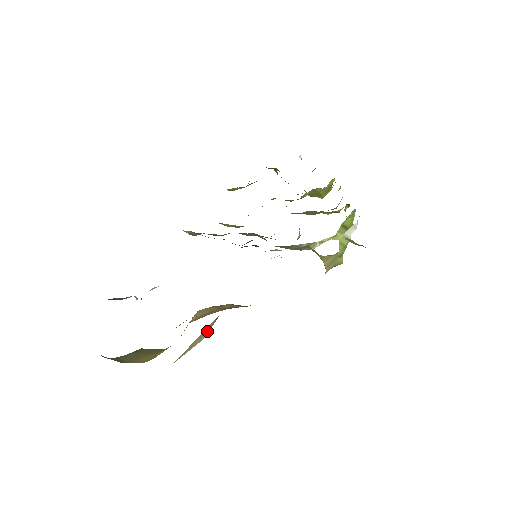
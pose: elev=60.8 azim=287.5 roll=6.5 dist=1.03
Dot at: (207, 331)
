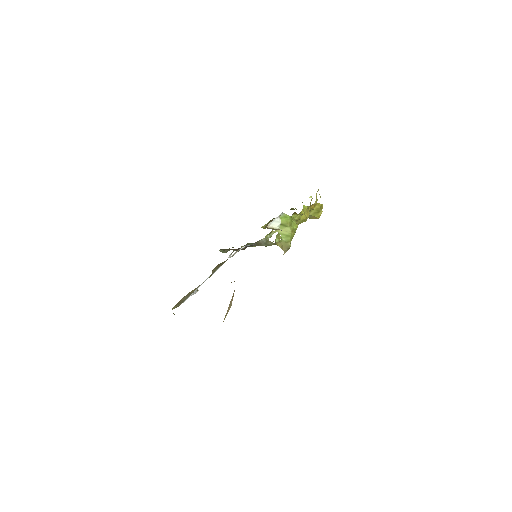
Dot at: occluded
